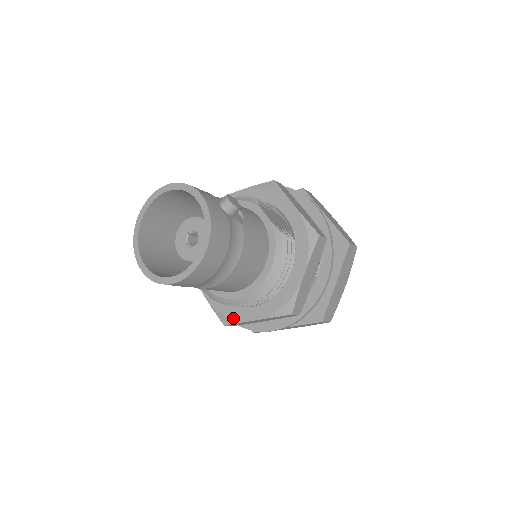
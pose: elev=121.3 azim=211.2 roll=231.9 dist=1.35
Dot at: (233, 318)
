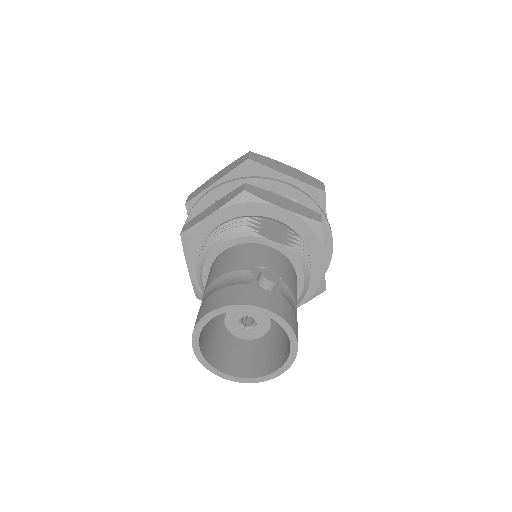
Dot at: occluded
